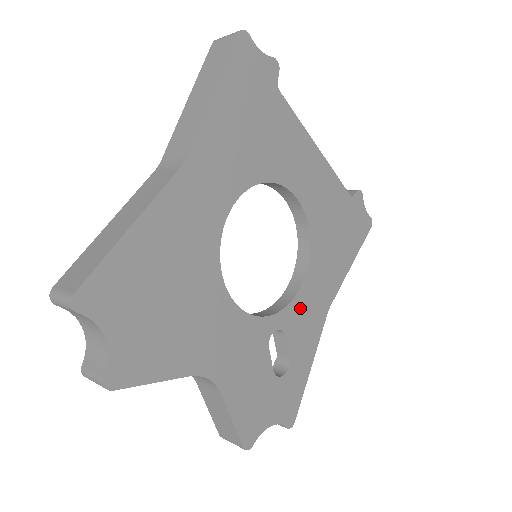
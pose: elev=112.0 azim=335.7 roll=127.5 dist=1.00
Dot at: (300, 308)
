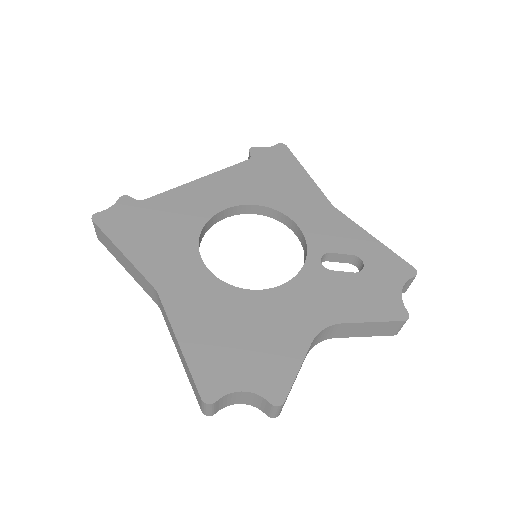
Dot at: (316, 232)
